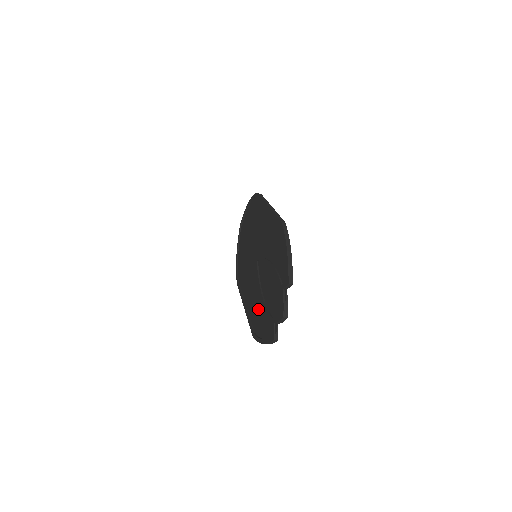
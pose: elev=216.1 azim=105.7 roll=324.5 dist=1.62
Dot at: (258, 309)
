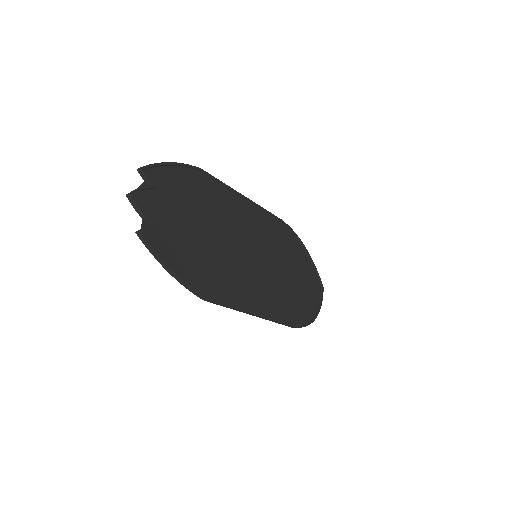
Dot at: (211, 272)
